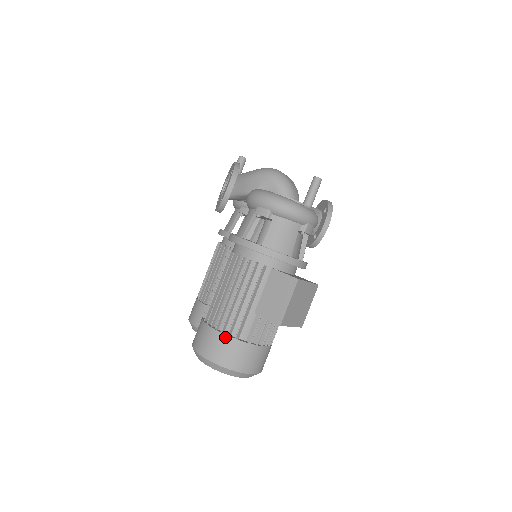
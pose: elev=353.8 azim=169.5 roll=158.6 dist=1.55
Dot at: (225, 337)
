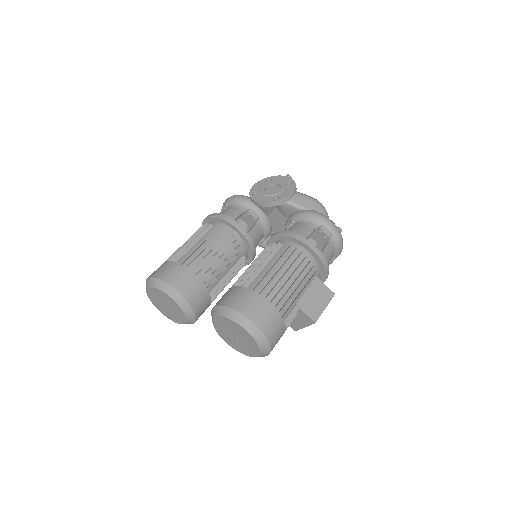
Dot at: (278, 313)
